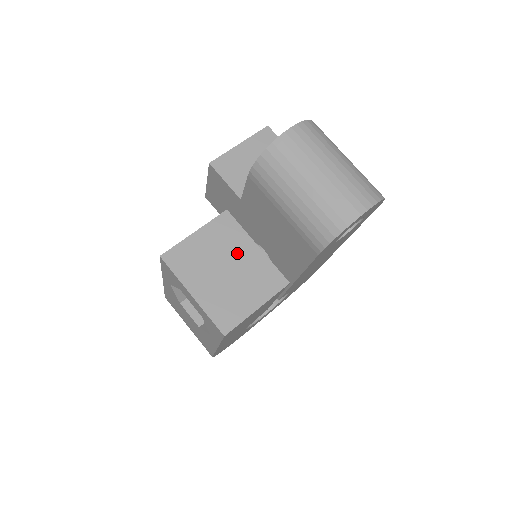
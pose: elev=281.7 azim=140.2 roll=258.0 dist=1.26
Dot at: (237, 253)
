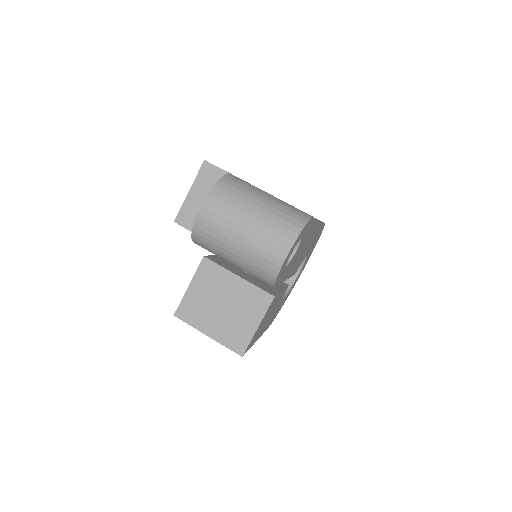
Dot at: (226, 289)
